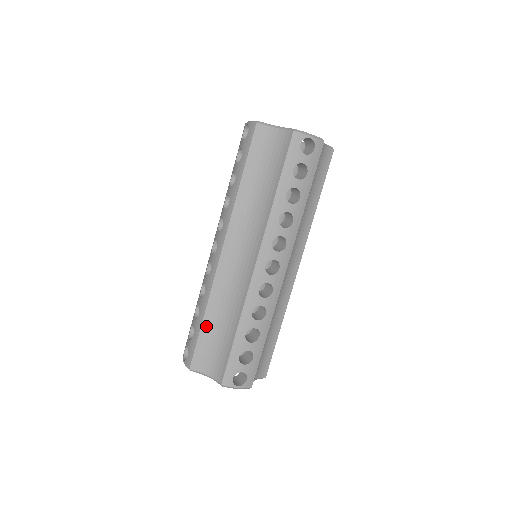
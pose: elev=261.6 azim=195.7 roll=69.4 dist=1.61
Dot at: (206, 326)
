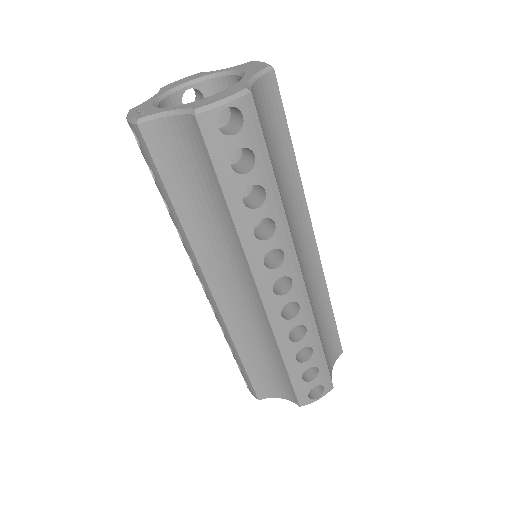
Dot at: (248, 362)
